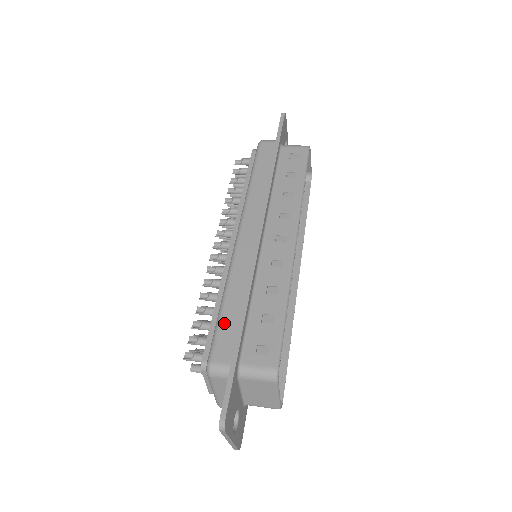
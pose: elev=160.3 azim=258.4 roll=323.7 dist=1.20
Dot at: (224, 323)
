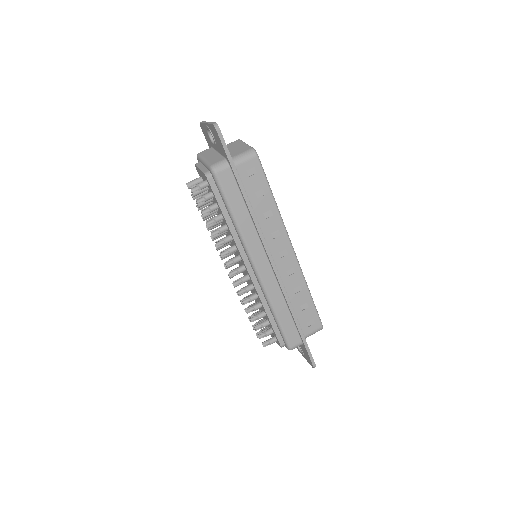
Dot at: (285, 326)
